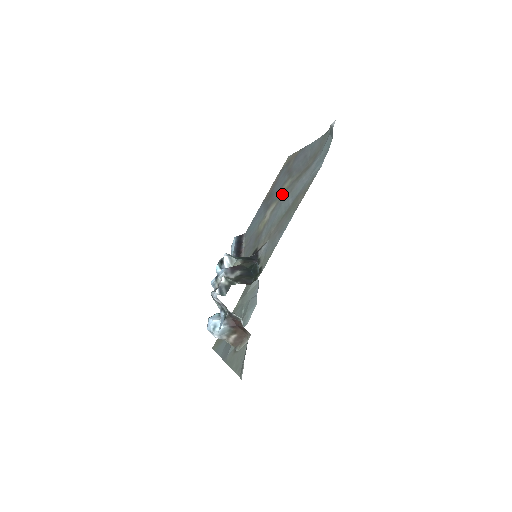
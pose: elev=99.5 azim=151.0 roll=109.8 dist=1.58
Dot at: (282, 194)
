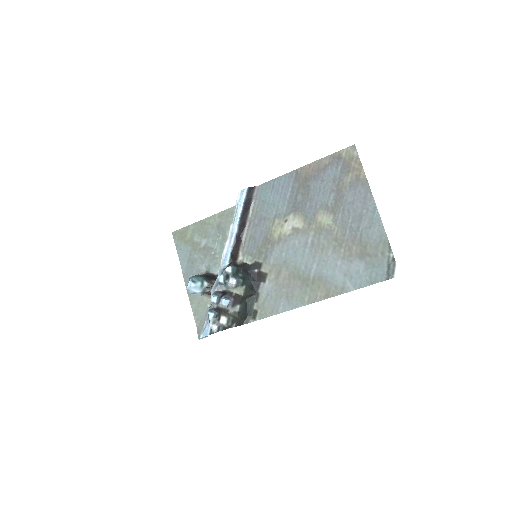
Dot at: (314, 227)
